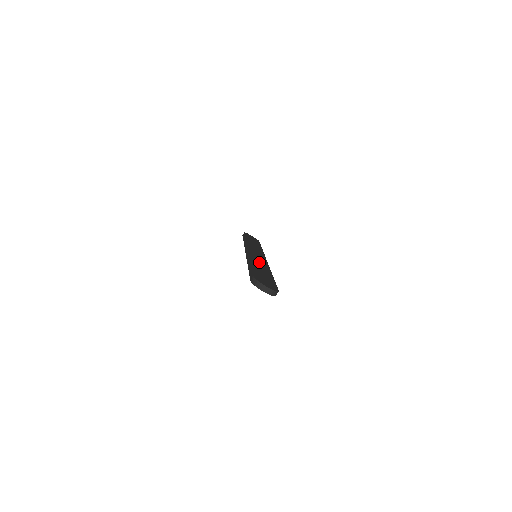
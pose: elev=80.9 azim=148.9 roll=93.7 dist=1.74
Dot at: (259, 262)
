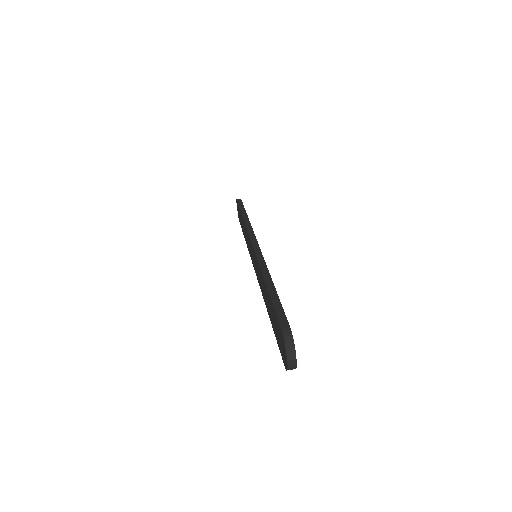
Dot at: occluded
